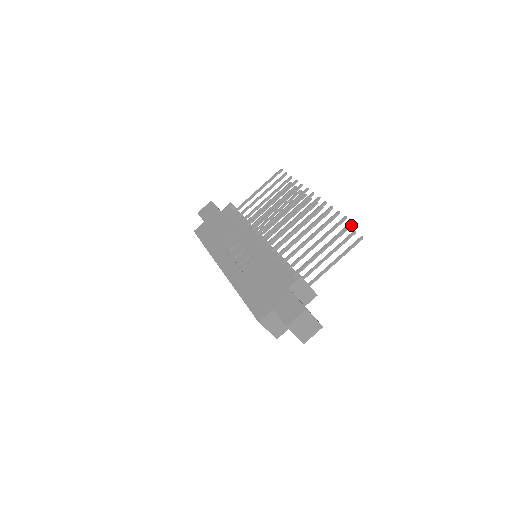
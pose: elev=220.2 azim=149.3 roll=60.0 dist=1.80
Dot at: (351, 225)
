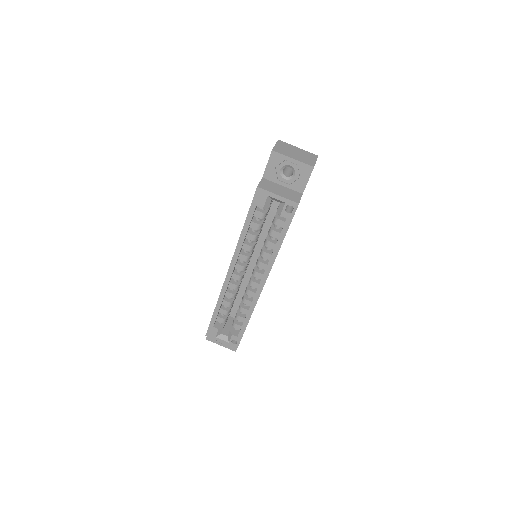
Dot at: occluded
